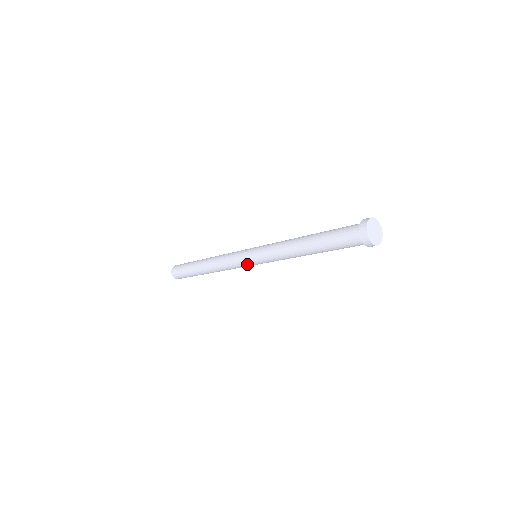
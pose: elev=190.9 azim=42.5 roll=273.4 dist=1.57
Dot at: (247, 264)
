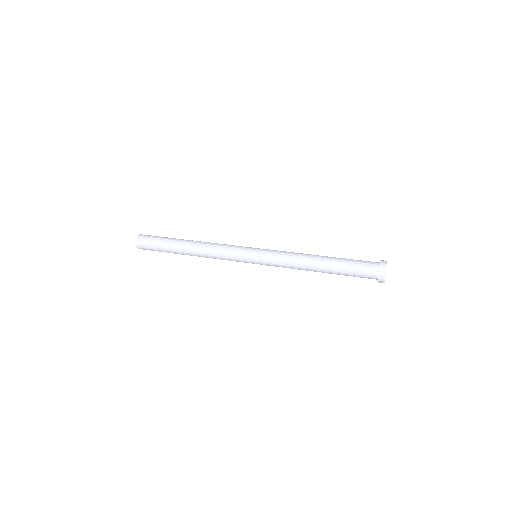
Dot at: (246, 262)
